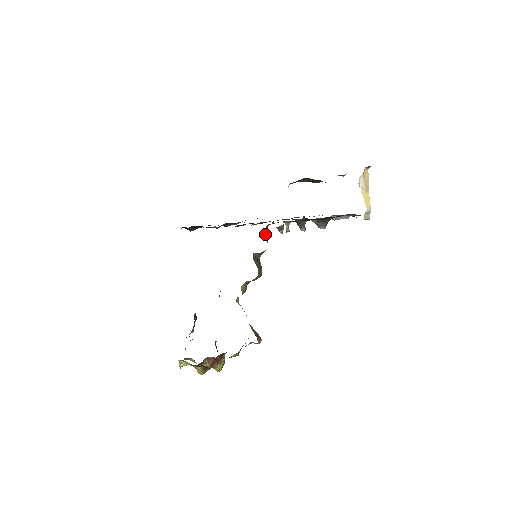
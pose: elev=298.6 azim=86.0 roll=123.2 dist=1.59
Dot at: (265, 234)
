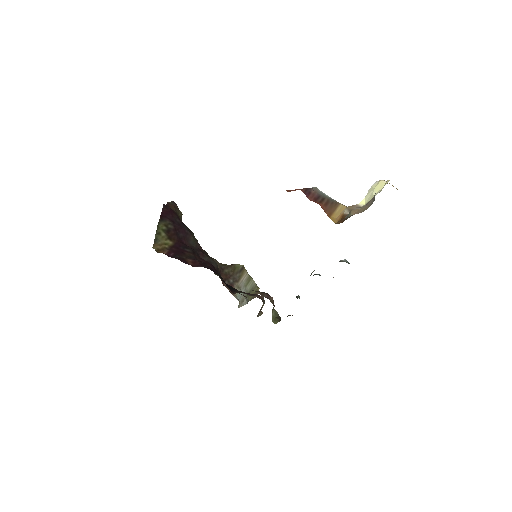
Dot at: (272, 313)
